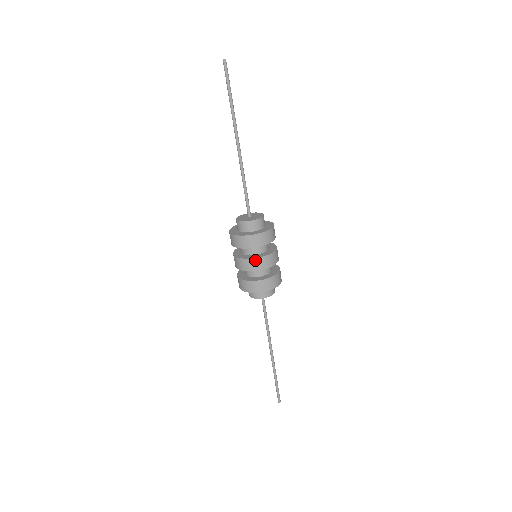
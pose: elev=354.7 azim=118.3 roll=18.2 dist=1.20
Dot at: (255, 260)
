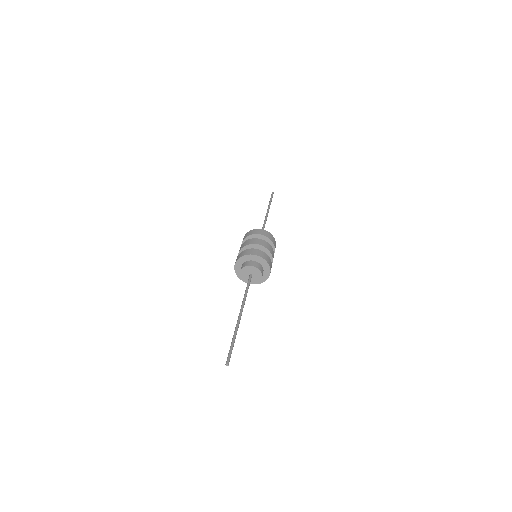
Dot at: occluded
